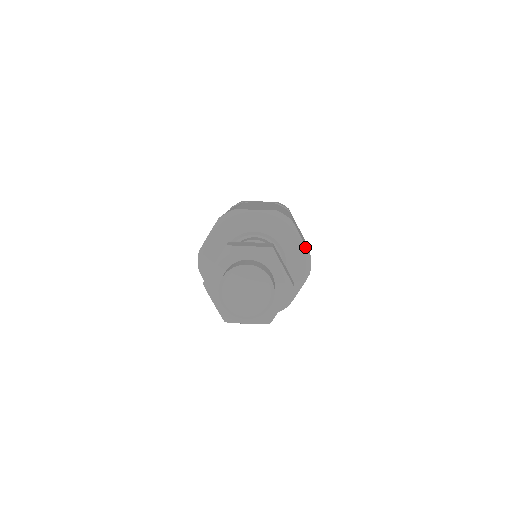
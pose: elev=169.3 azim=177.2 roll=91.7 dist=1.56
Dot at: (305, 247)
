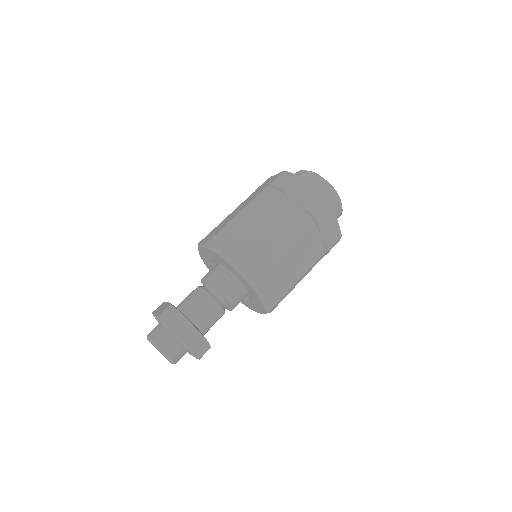
Dot at: (265, 304)
